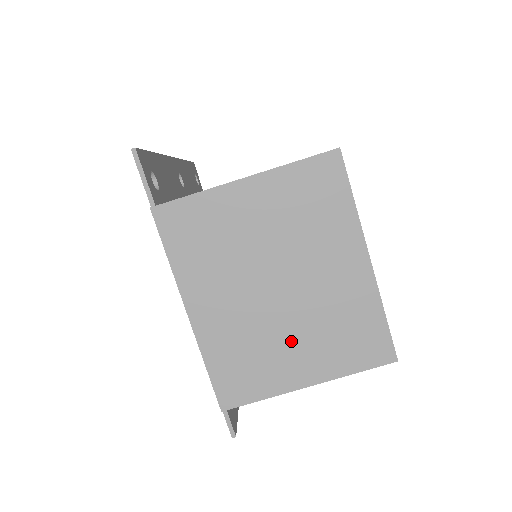
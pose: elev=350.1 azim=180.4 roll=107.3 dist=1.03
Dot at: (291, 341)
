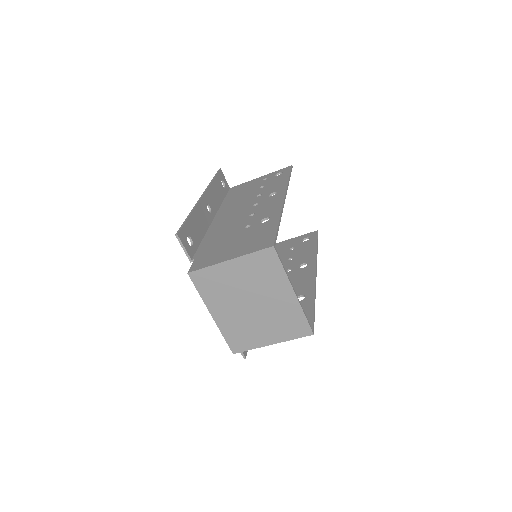
Dot at: (261, 326)
